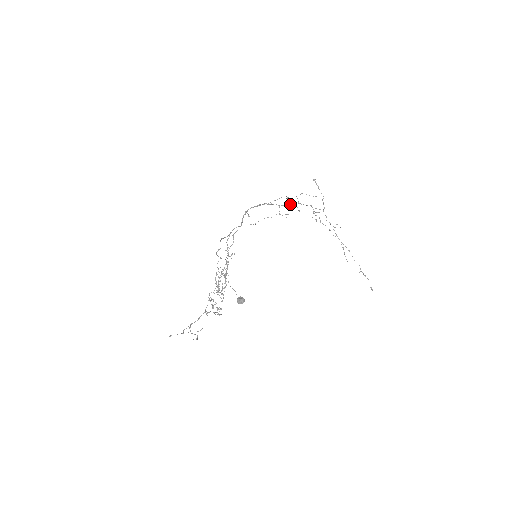
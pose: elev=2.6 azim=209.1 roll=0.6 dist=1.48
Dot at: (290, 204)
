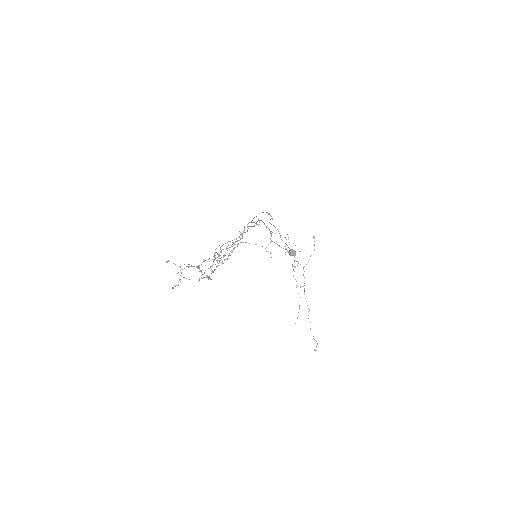
Dot at: occluded
